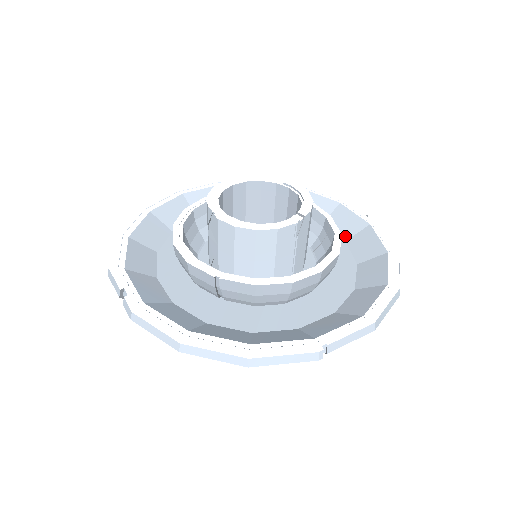
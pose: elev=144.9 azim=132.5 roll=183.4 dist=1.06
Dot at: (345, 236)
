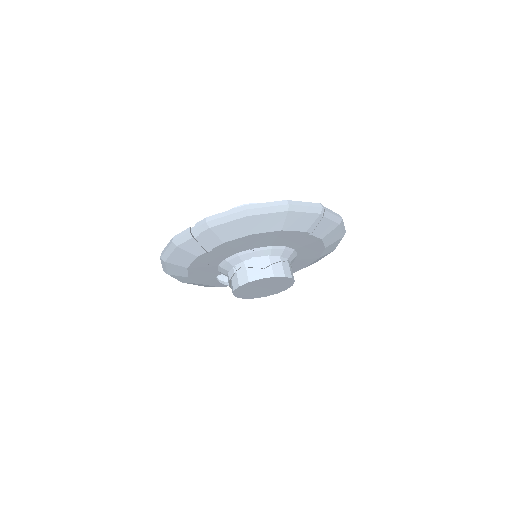
Dot at: occluded
